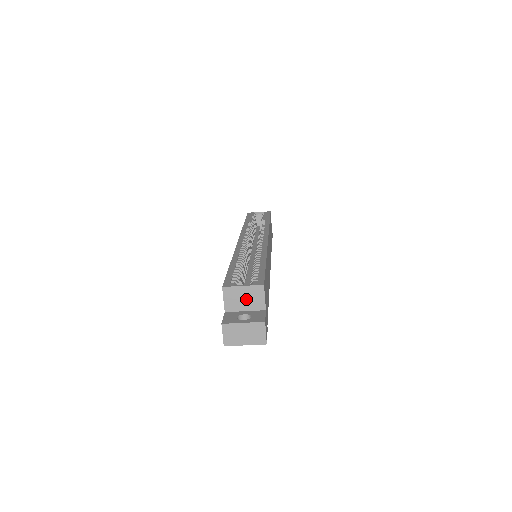
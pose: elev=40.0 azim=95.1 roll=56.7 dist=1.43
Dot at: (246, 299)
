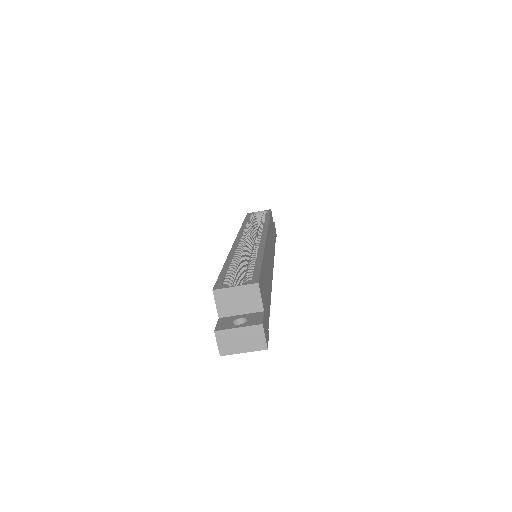
Dot at: (240, 301)
